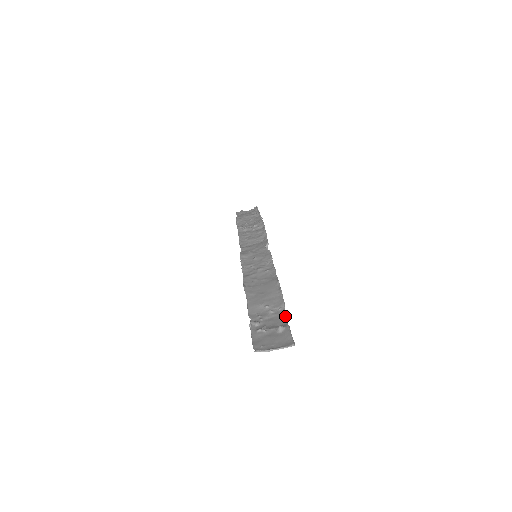
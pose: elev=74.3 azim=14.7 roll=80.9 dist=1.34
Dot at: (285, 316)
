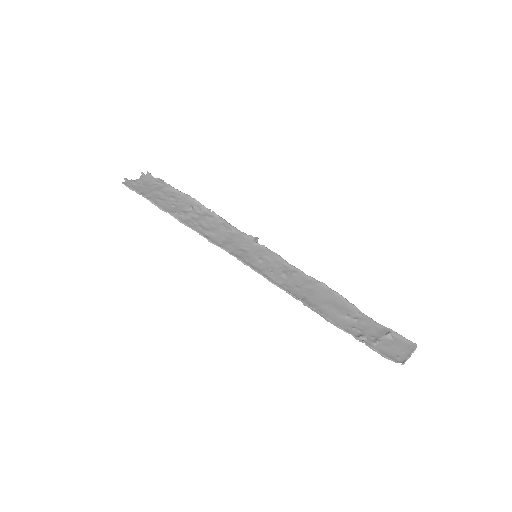
Dot at: (373, 320)
